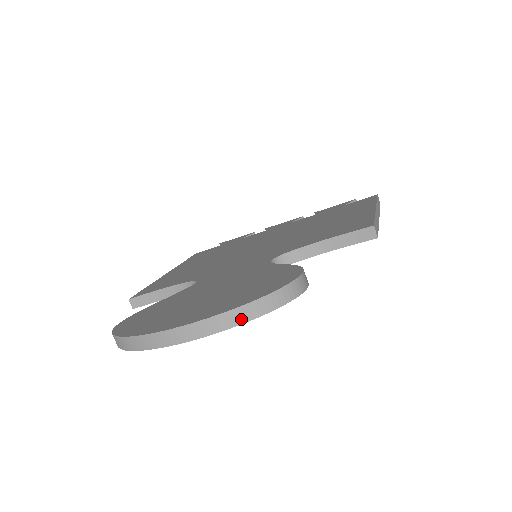
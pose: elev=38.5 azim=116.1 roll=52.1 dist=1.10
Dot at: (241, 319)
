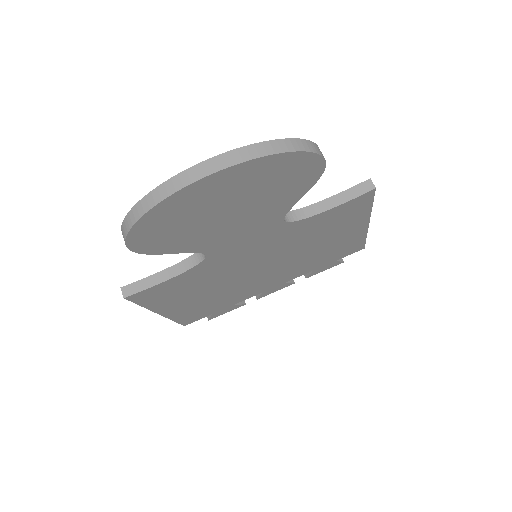
Dot at: (270, 151)
